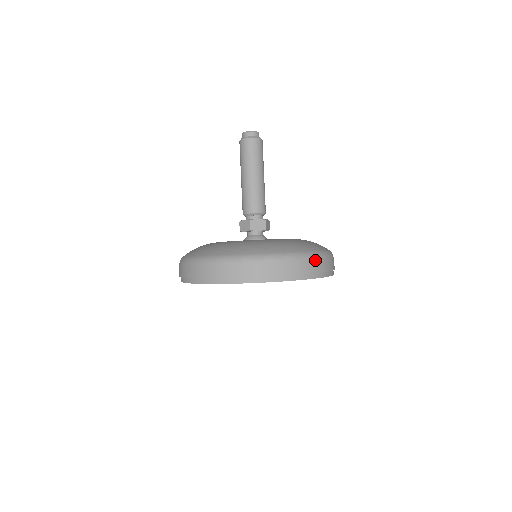
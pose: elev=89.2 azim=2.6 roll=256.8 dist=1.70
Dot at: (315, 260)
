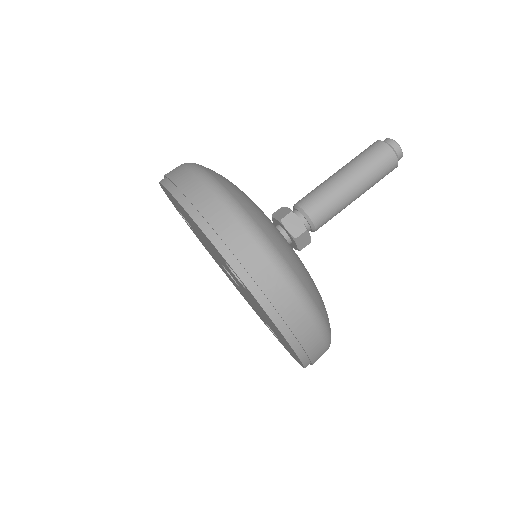
Dot at: occluded
